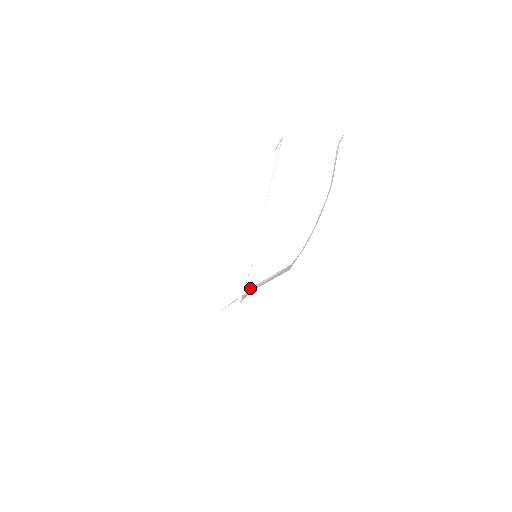
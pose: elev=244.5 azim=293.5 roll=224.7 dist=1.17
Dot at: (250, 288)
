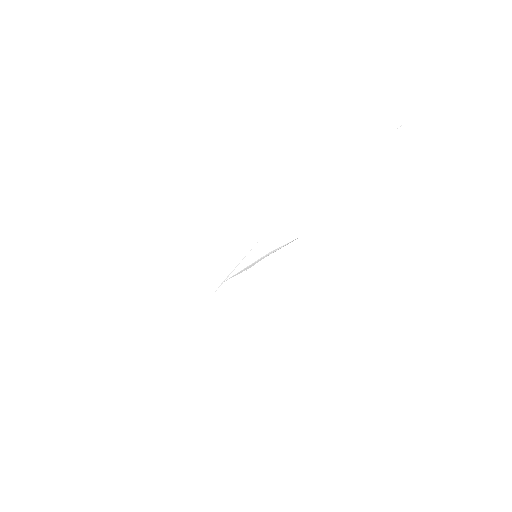
Dot at: (249, 252)
